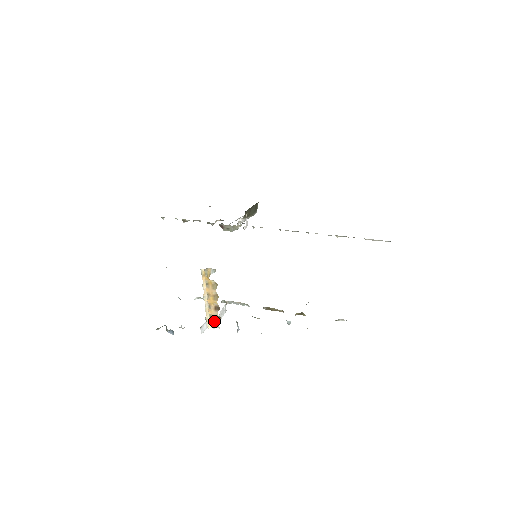
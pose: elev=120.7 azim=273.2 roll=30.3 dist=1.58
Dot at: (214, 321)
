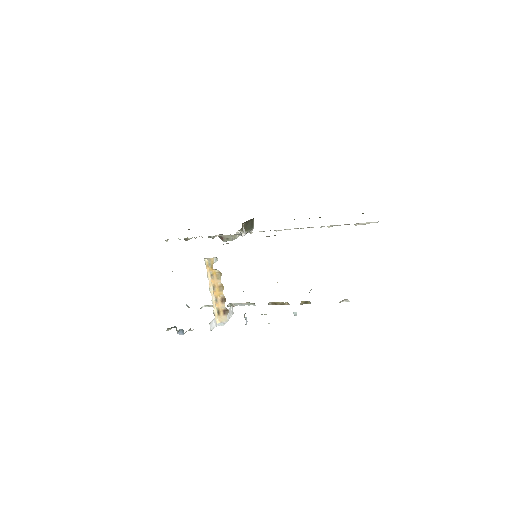
Dot at: (222, 315)
